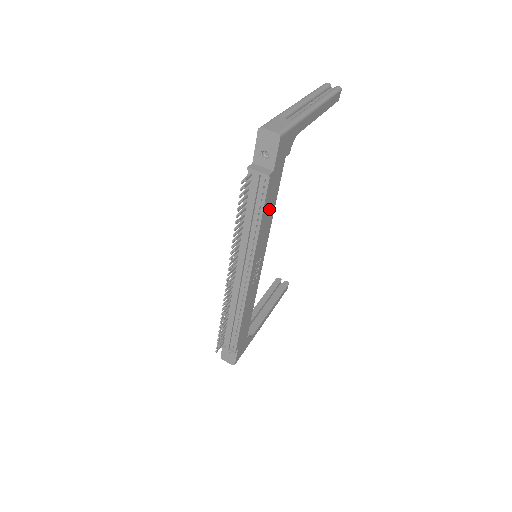
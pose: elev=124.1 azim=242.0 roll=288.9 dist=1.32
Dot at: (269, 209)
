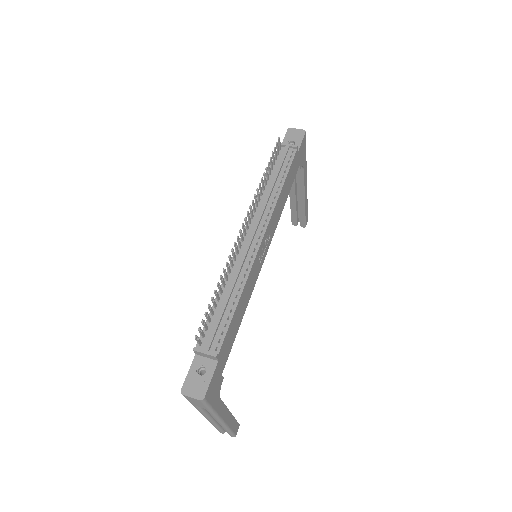
Dot at: (286, 189)
